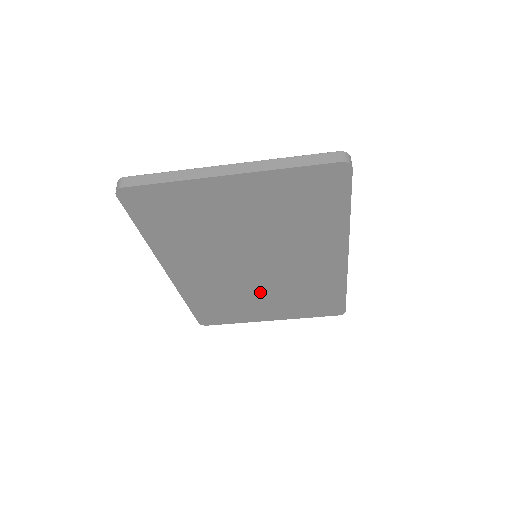
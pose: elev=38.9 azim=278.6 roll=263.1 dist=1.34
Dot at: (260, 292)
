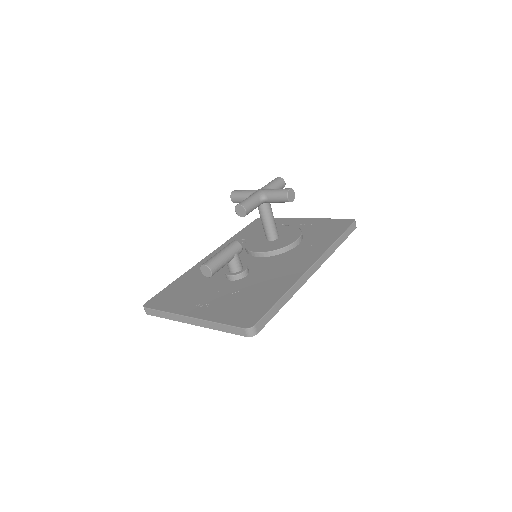
Dot at: occluded
